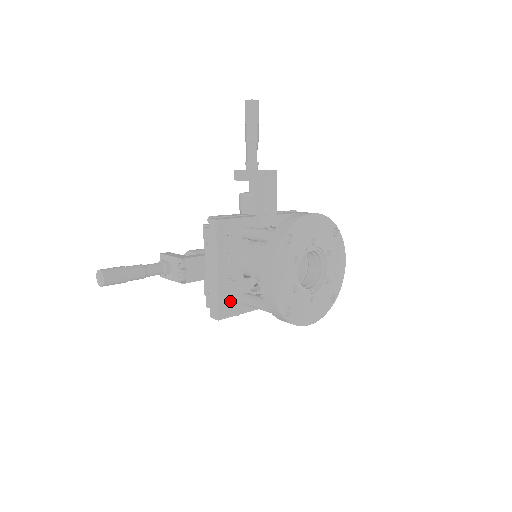
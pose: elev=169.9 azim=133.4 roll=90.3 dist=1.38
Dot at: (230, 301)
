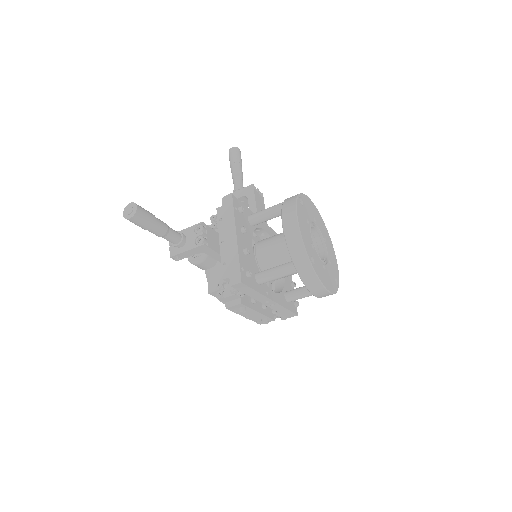
Dot at: occluded
